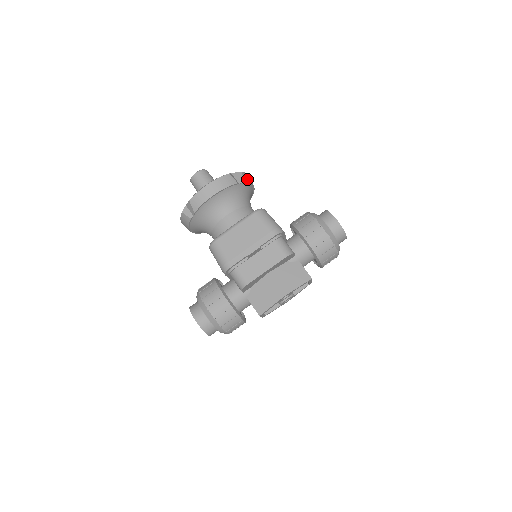
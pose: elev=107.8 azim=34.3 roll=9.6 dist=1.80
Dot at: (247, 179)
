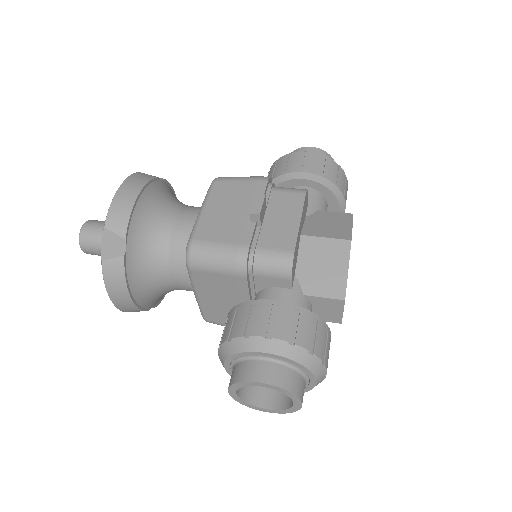
Dot at: occluded
